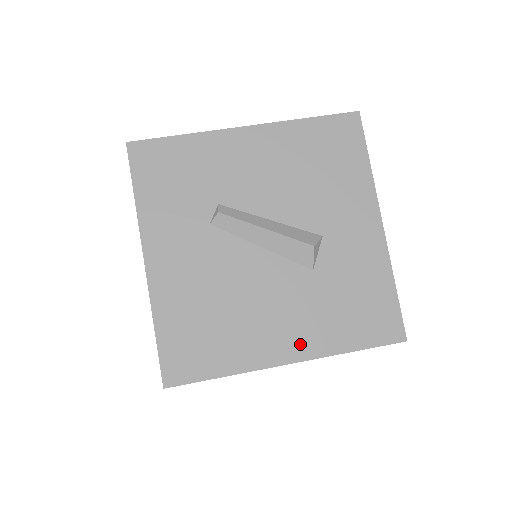
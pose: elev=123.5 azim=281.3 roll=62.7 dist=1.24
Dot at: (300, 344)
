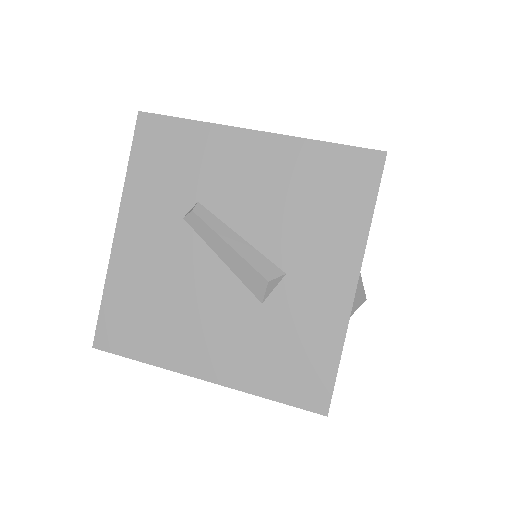
Dot at: (220, 367)
